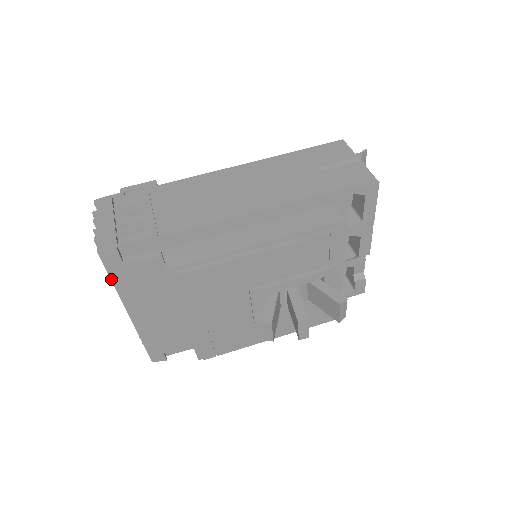
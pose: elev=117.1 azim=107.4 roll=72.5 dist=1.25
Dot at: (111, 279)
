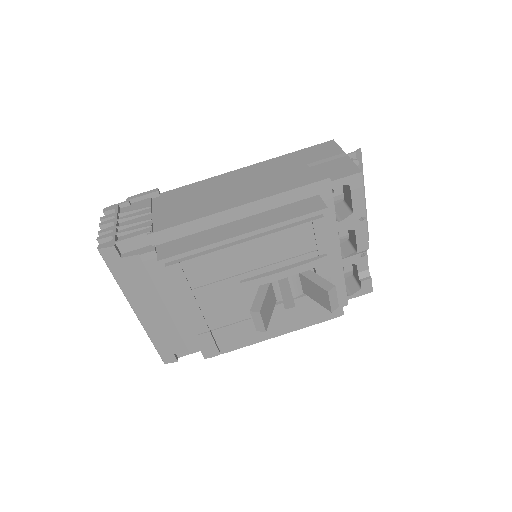
Dot at: (113, 275)
